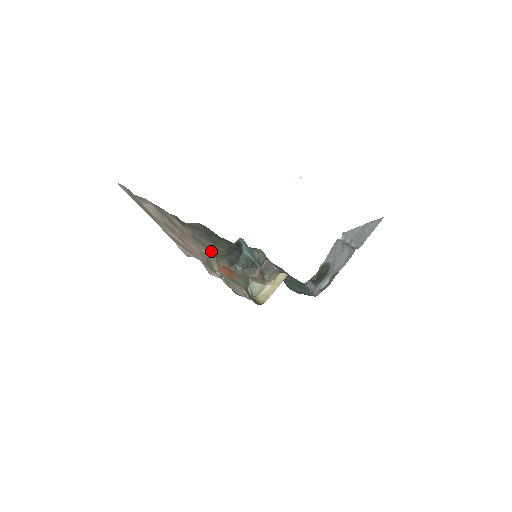
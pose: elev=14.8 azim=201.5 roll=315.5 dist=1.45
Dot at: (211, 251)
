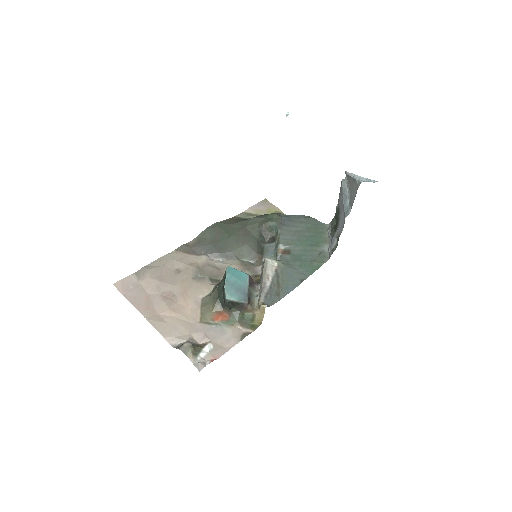
Dot at: (215, 274)
